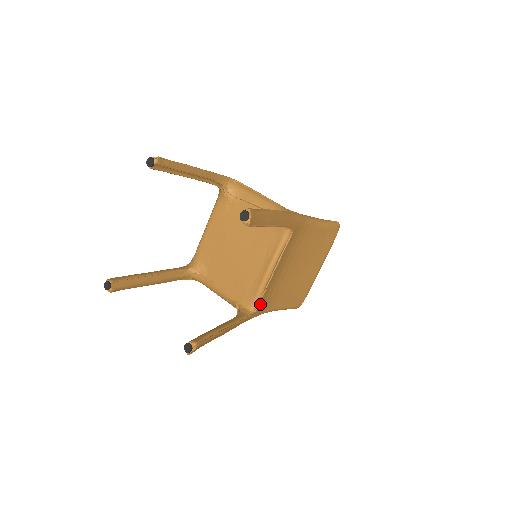
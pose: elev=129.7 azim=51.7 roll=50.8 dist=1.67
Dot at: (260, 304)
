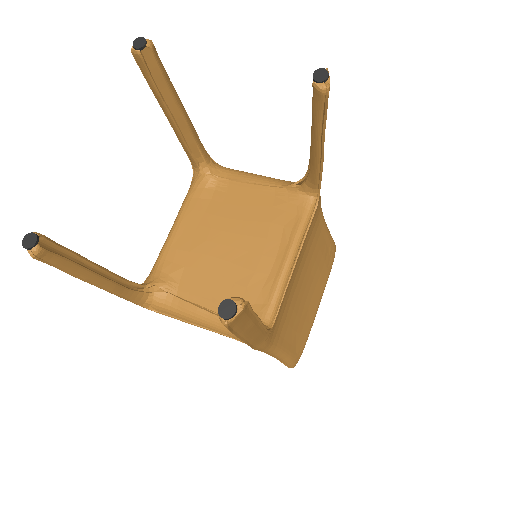
Dot at: (275, 318)
